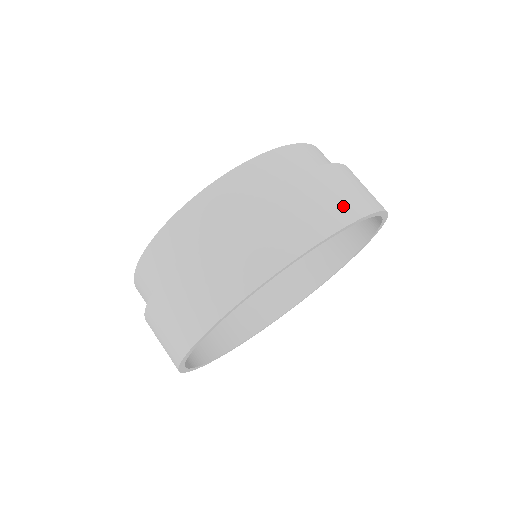
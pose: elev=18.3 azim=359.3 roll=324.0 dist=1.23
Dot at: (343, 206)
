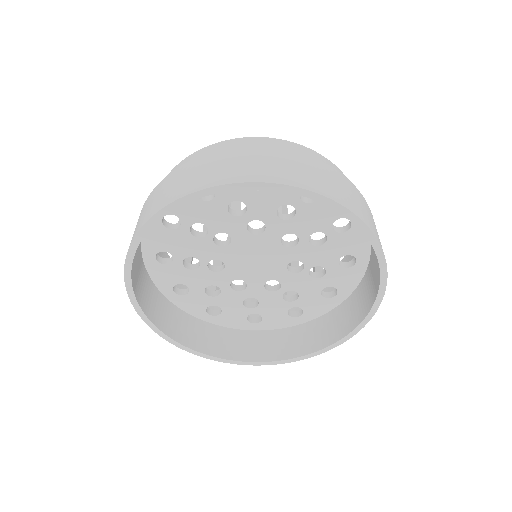
Dot at: (351, 202)
